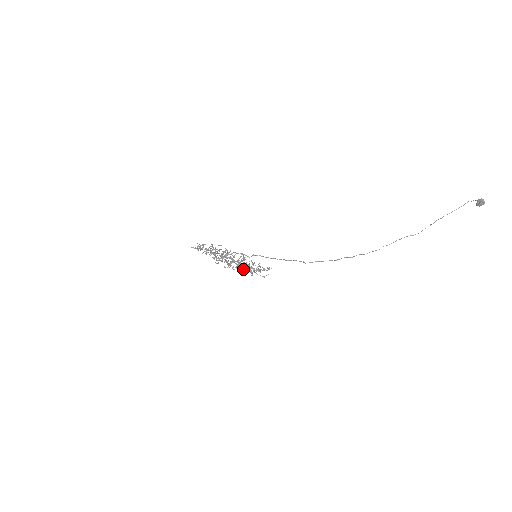
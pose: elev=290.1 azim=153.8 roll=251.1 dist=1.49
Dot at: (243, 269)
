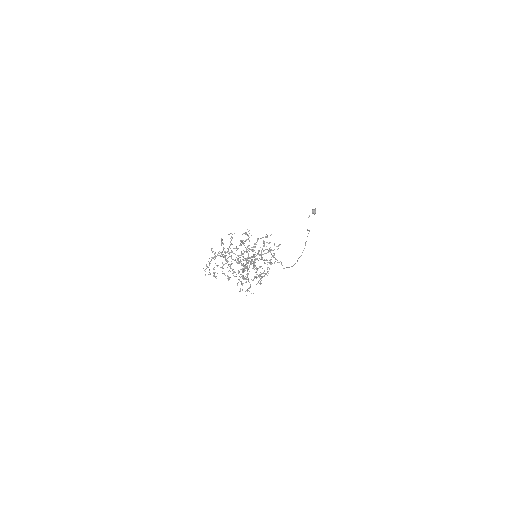
Dot at: (257, 270)
